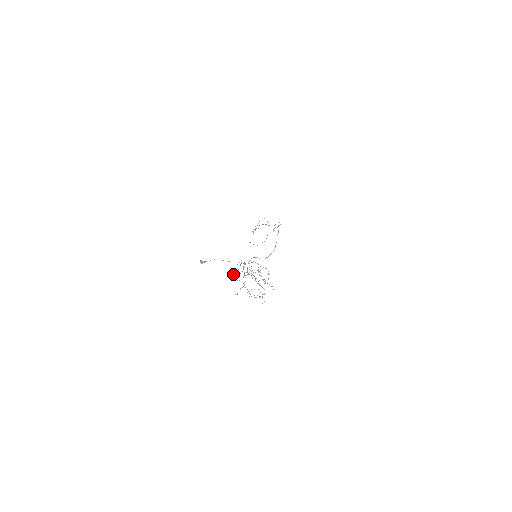
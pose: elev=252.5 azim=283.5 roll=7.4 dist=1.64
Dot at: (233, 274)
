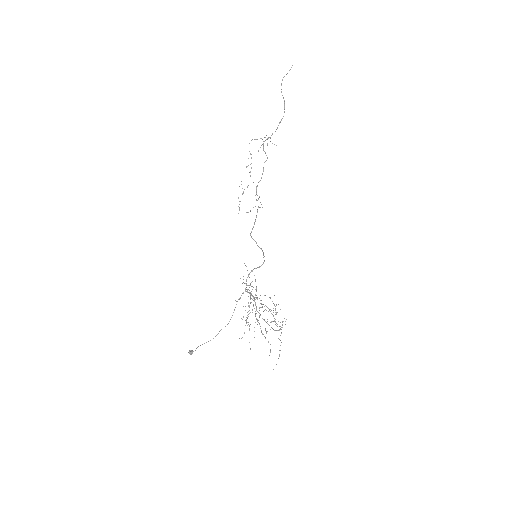
Dot at: occluded
